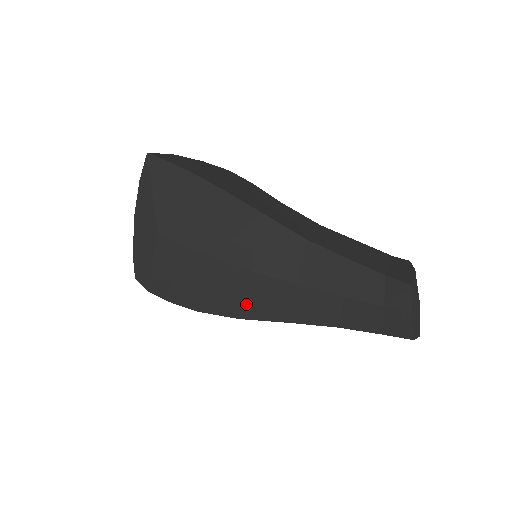
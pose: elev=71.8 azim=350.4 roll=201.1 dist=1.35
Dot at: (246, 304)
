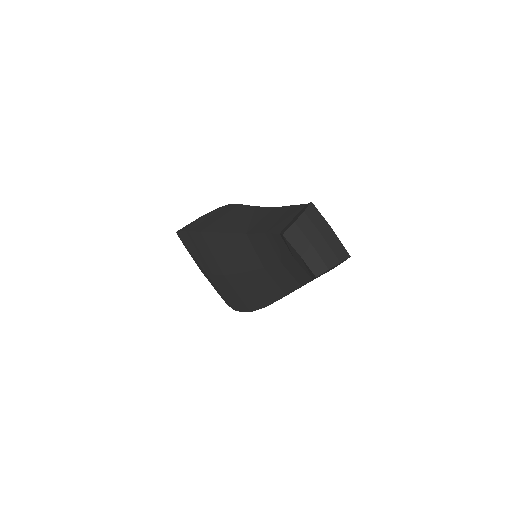
Dot at: (259, 296)
